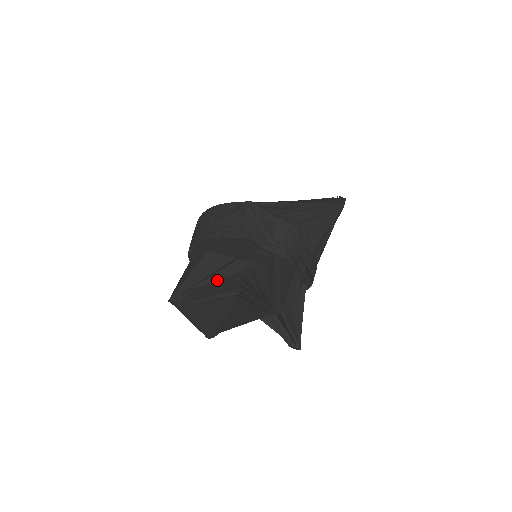
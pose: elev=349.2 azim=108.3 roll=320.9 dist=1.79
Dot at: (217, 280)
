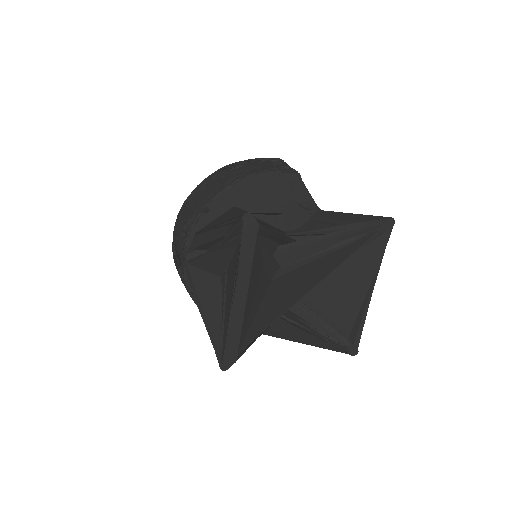
Dot at: (271, 226)
